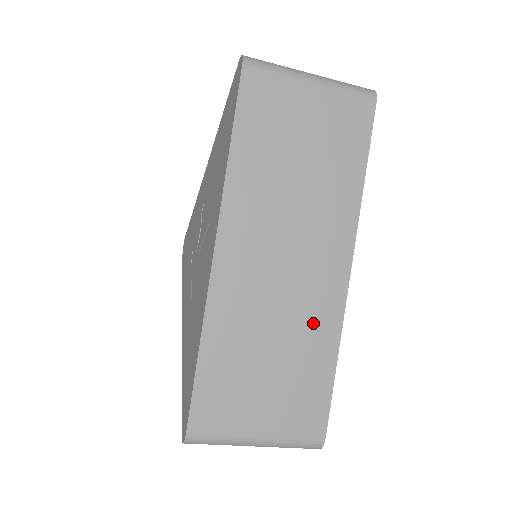
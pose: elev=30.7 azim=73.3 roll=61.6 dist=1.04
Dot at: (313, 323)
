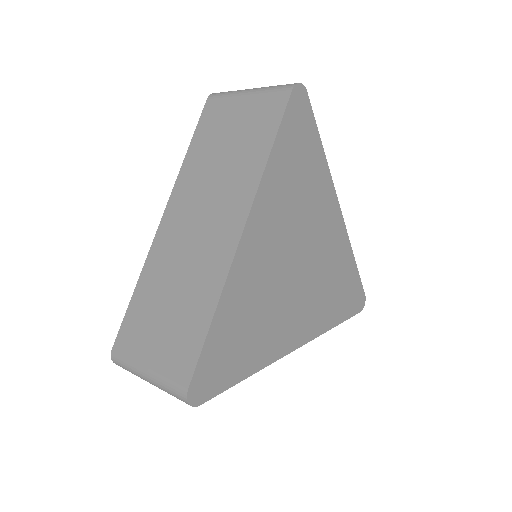
Dot at: occluded
